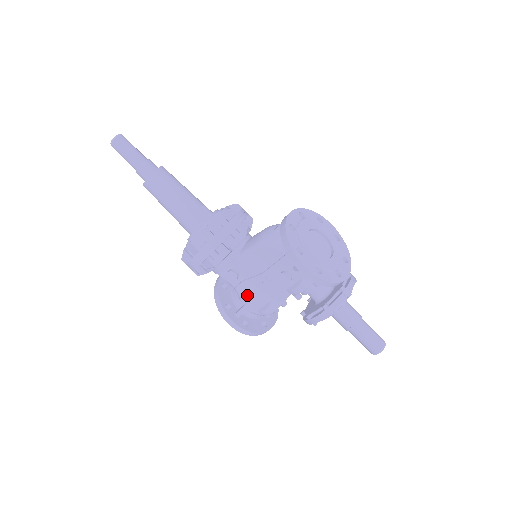
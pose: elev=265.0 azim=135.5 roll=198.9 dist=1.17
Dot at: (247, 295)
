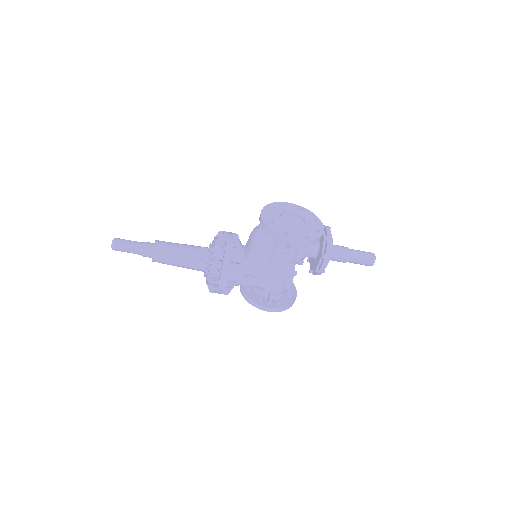
Dot at: (268, 285)
